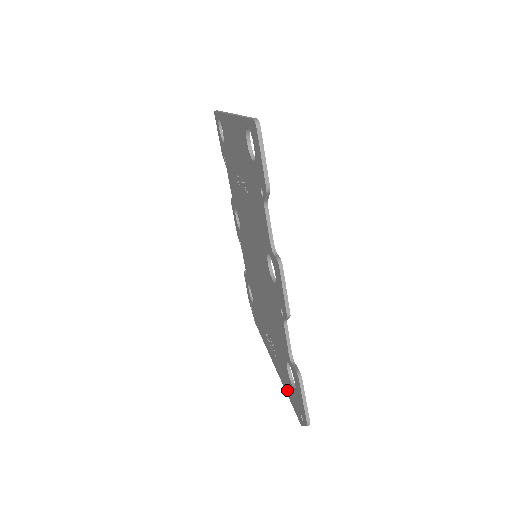
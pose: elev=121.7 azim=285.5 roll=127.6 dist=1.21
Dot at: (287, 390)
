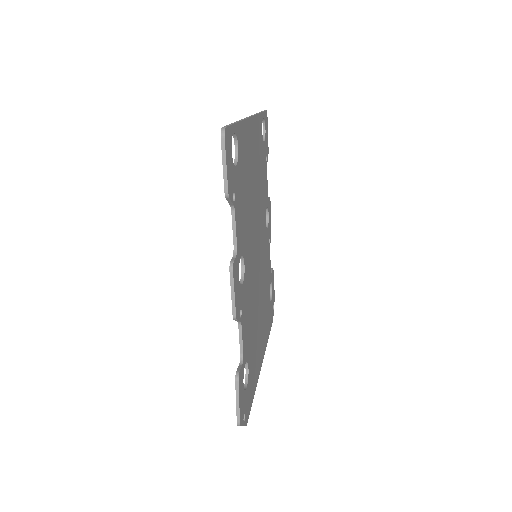
Dot at: occluded
